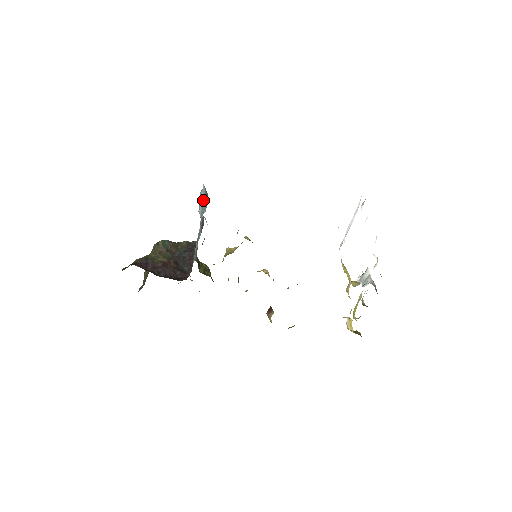
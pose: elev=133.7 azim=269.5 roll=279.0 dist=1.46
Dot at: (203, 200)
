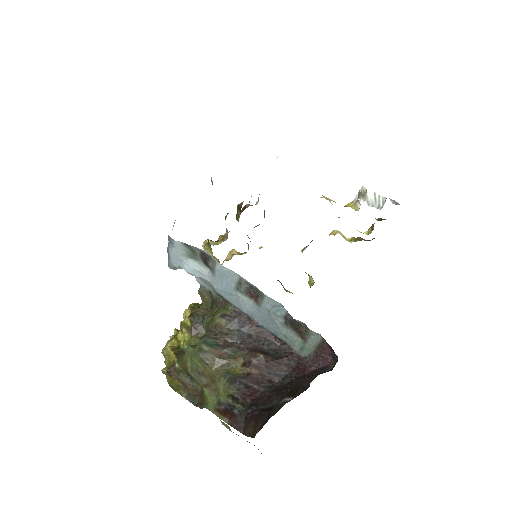
Dot at: (185, 257)
